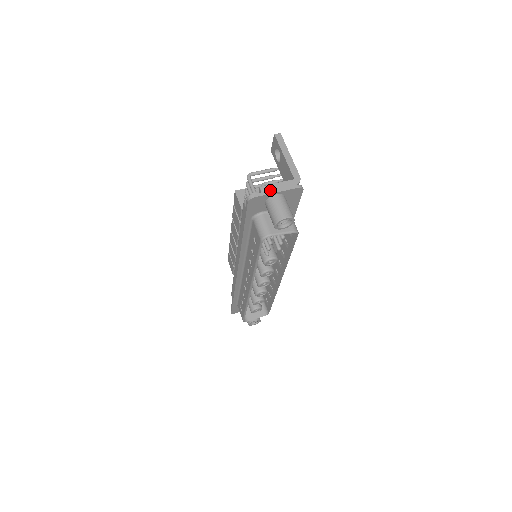
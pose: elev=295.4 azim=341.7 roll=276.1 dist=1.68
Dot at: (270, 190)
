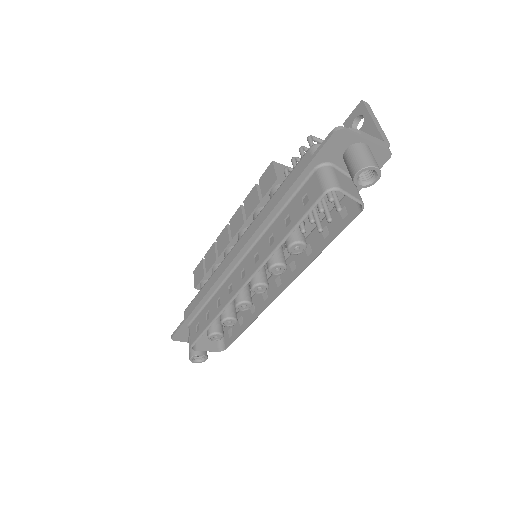
Dot at: (361, 134)
